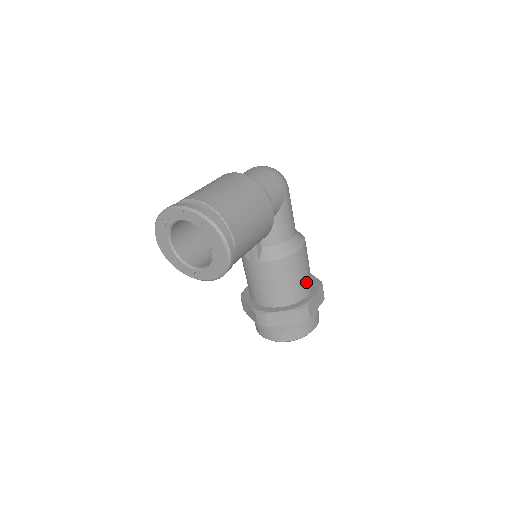
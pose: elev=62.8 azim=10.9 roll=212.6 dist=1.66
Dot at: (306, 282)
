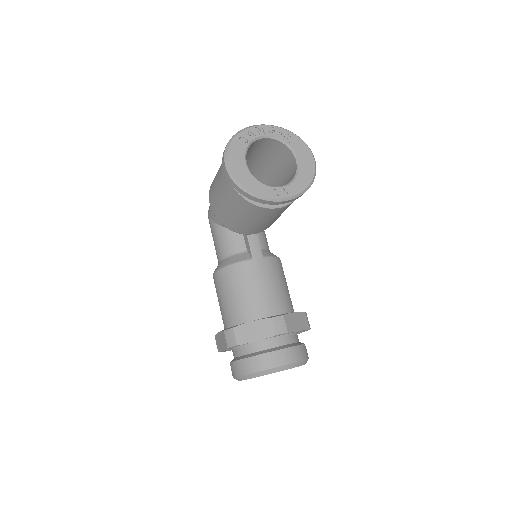
Dot at: occluded
